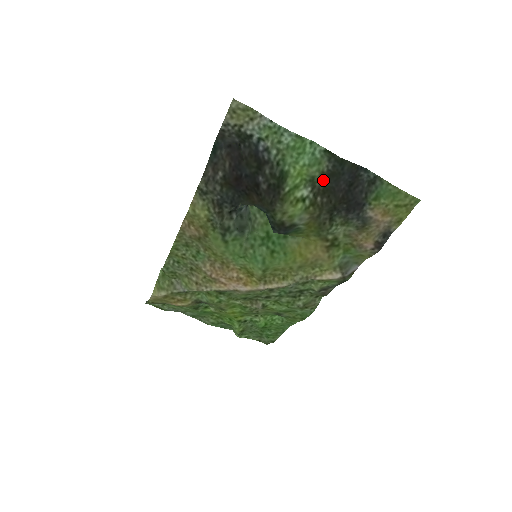
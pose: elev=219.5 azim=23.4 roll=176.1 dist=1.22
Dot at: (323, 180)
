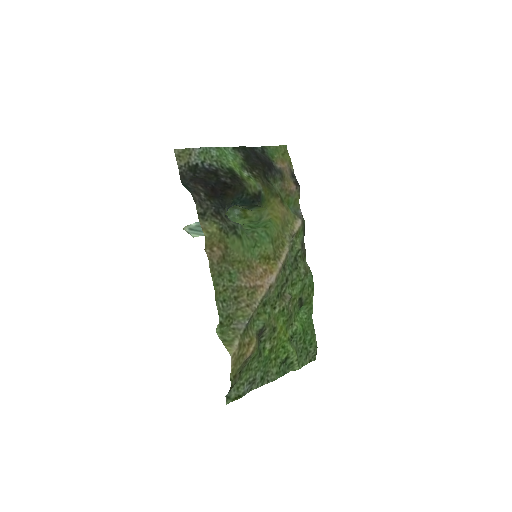
Dot at: (246, 163)
